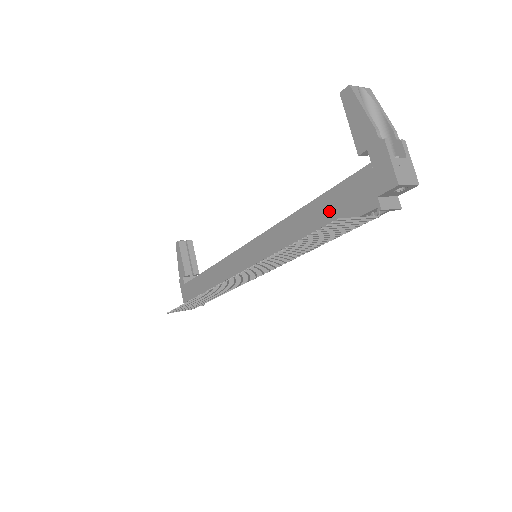
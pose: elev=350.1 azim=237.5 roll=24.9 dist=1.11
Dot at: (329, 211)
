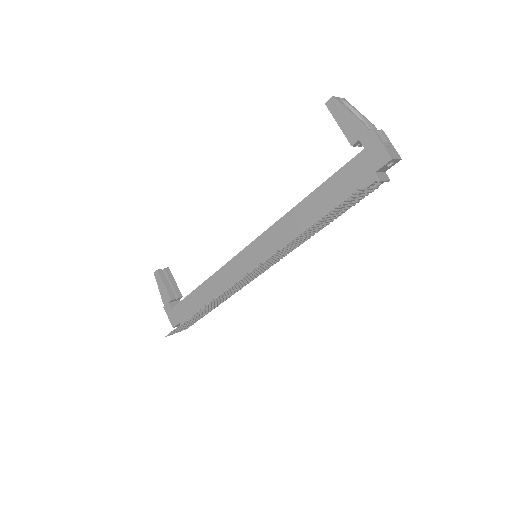
Dot at: (331, 195)
